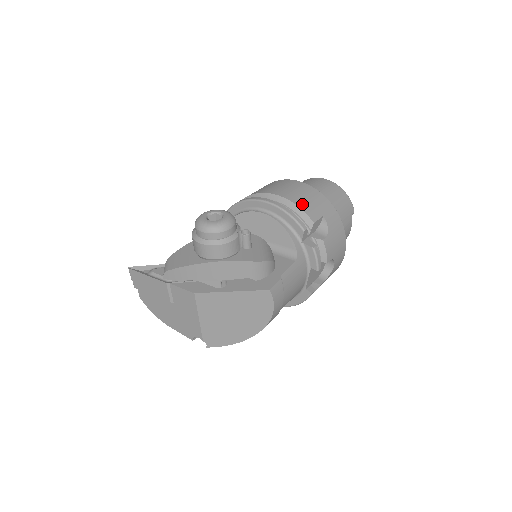
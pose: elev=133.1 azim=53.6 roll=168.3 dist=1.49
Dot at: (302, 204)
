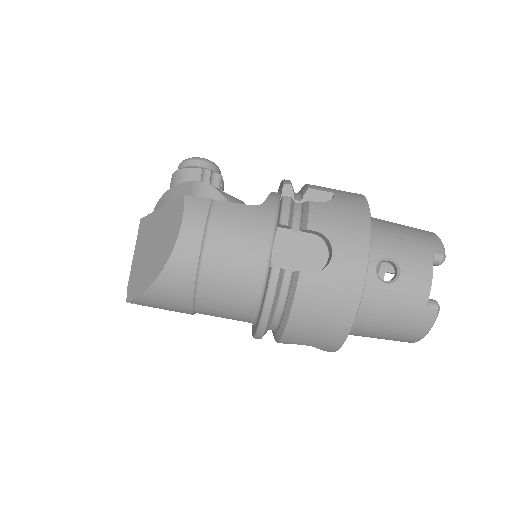
Dot at: occluded
